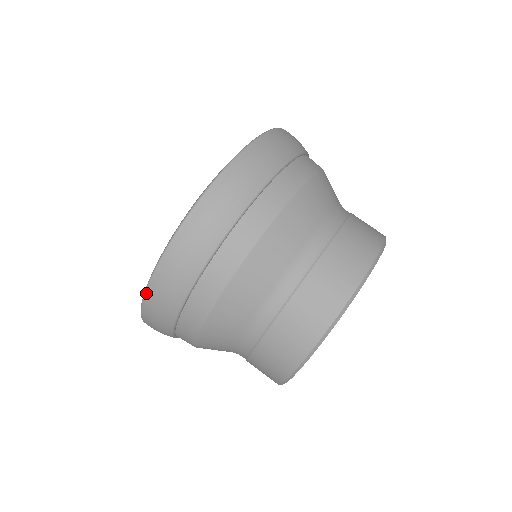
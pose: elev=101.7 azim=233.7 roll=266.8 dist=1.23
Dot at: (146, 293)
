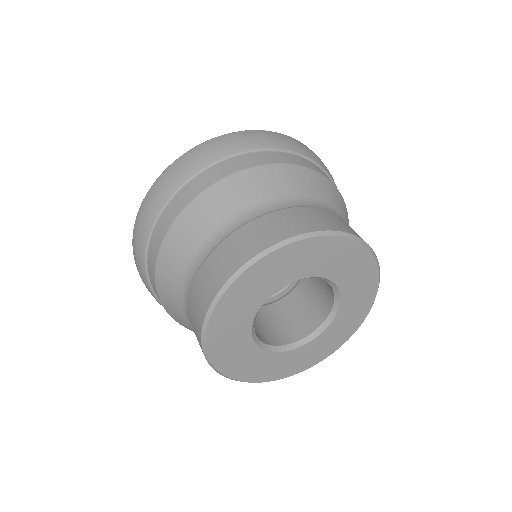
Dot at: (133, 250)
